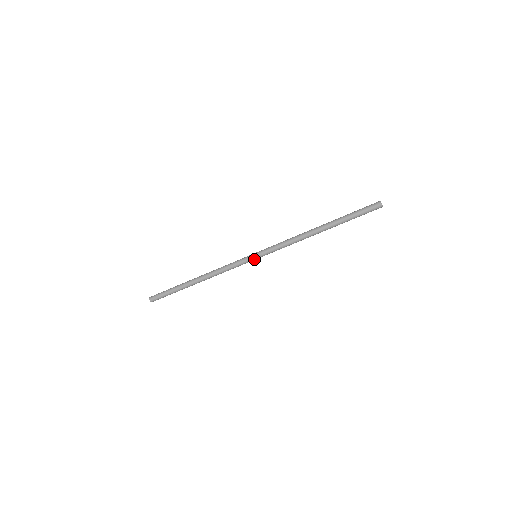
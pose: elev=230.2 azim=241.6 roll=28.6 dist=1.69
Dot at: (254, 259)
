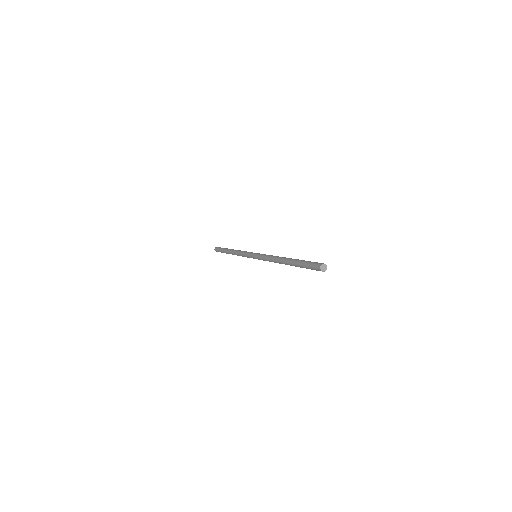
Dot at: occluded
